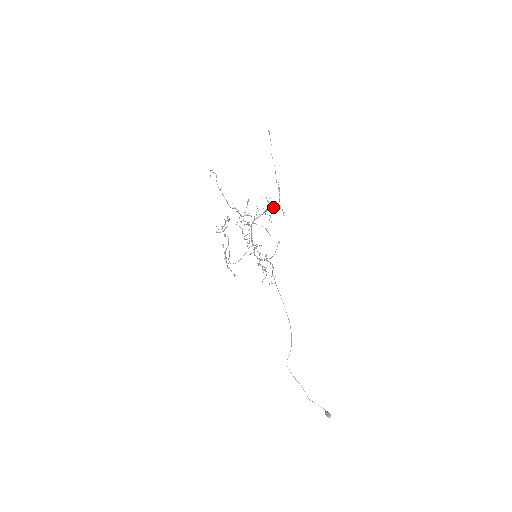
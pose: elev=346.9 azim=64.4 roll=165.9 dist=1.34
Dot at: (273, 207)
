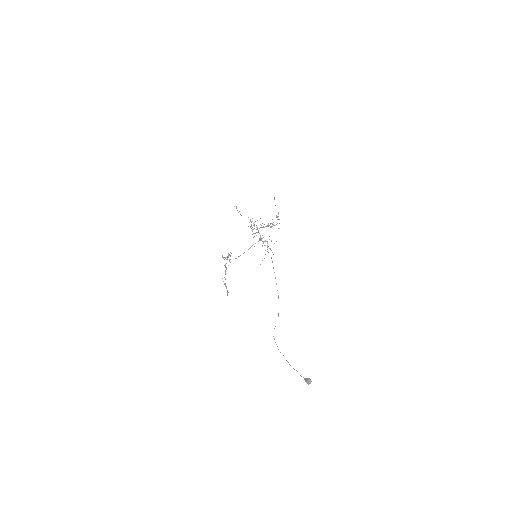
Dot at: (273, 225)
